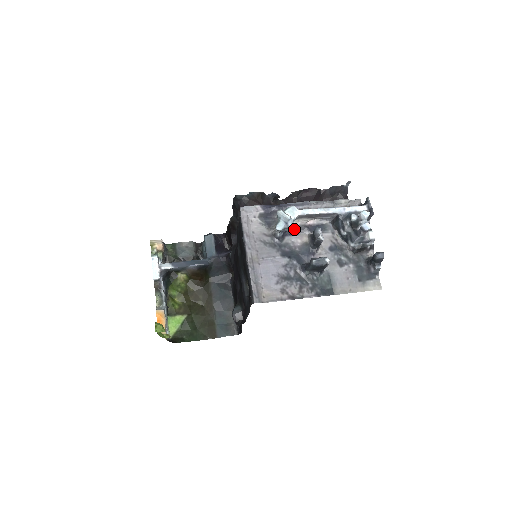
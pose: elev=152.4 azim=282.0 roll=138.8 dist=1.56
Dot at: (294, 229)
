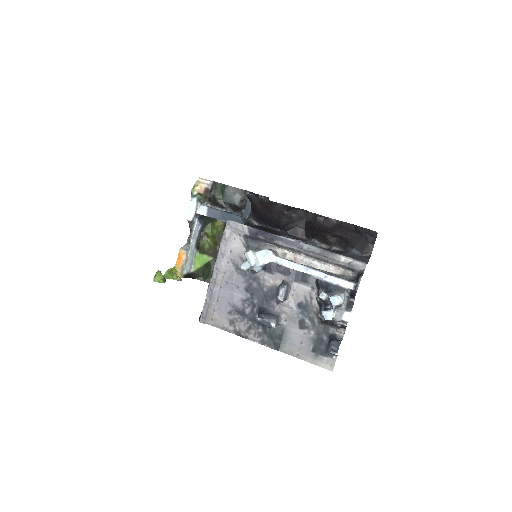
Dot at: (273, 266)
